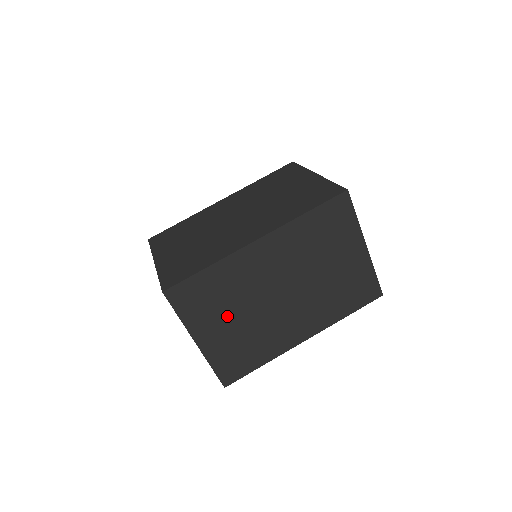
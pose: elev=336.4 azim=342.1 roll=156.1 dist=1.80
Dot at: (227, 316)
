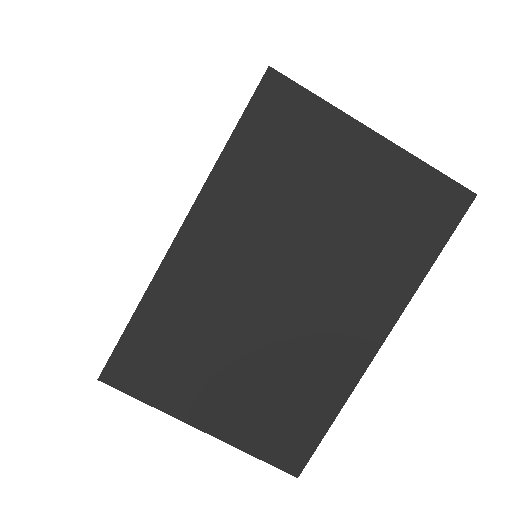
Dot at: (219, 367)
